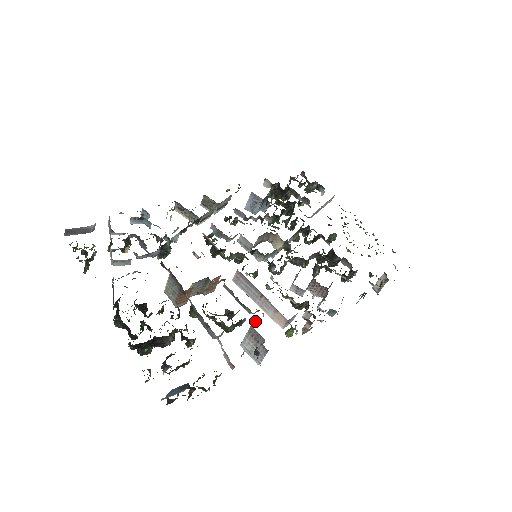
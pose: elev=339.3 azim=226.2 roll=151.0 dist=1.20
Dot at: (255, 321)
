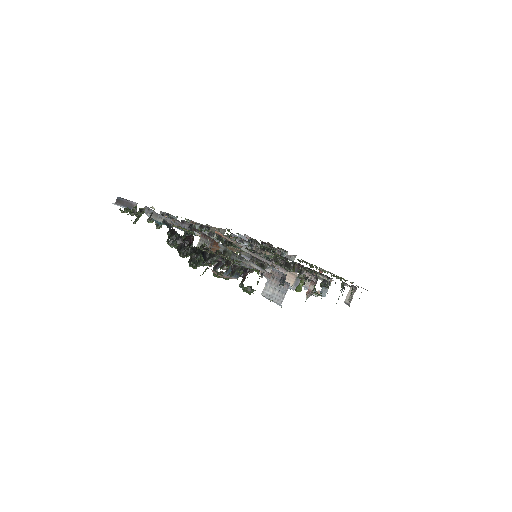
Dot at: occluded
